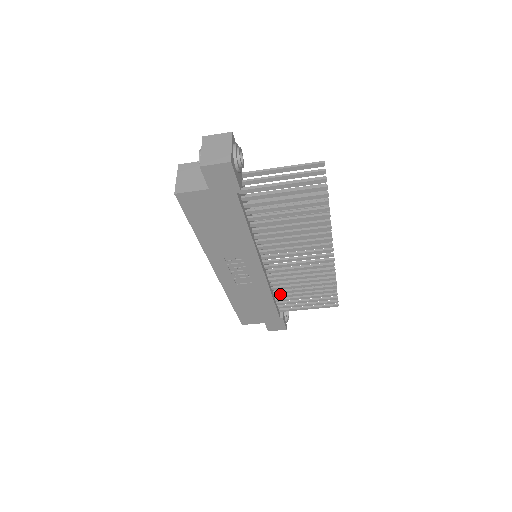
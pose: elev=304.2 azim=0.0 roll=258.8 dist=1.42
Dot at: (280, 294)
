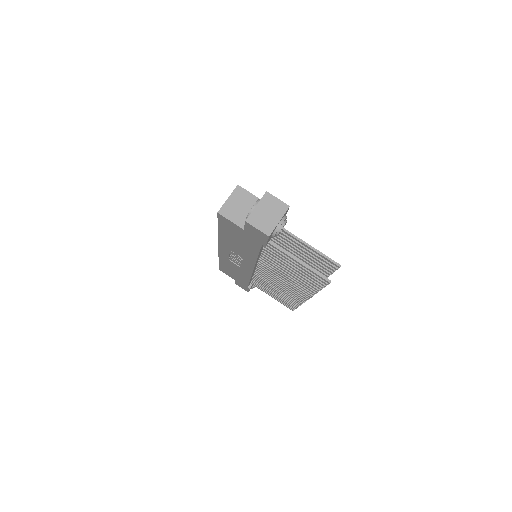
Dot at: occluded
